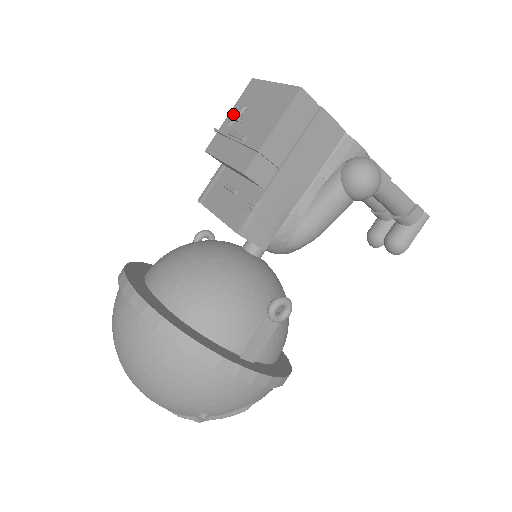
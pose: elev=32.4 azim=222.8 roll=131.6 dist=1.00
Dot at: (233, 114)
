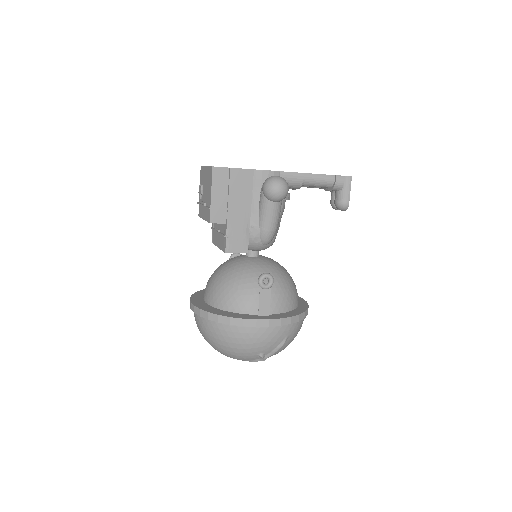
Dot at: (199, 191)
